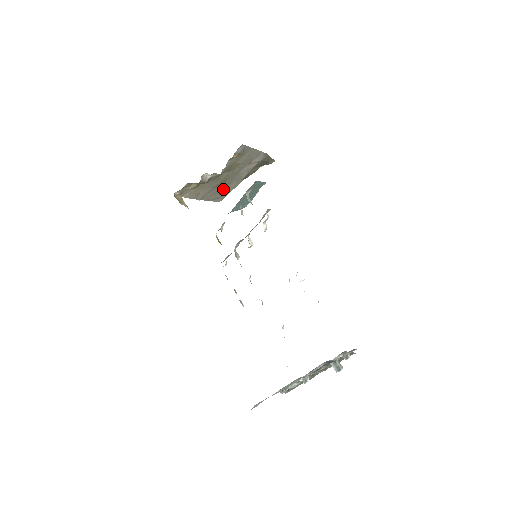
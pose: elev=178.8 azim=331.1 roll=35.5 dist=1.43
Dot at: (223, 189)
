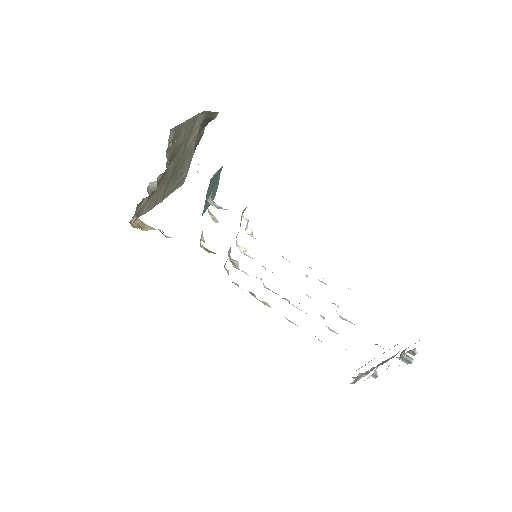
Dot at: (179, 173)
